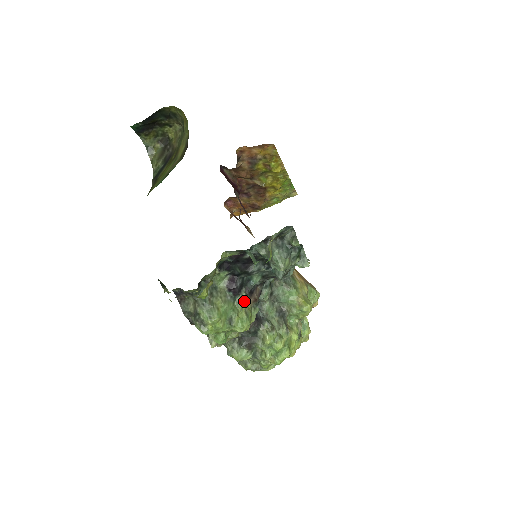
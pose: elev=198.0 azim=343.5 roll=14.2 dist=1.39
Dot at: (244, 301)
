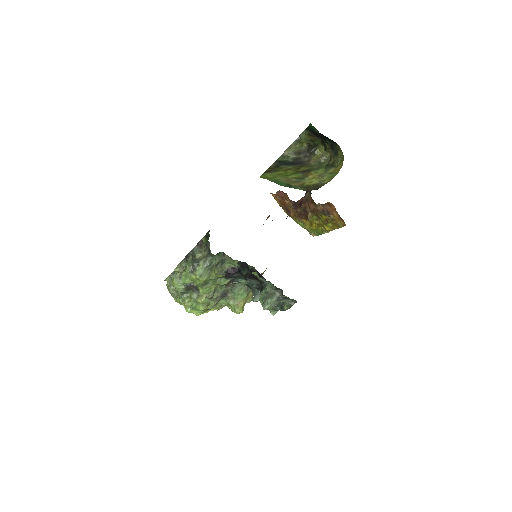
Dot at: (224, 283)
